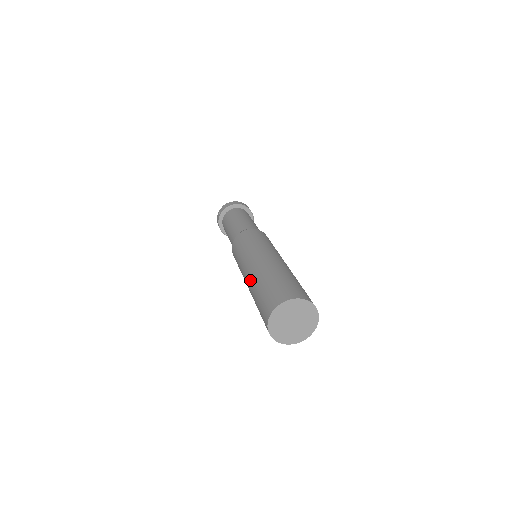
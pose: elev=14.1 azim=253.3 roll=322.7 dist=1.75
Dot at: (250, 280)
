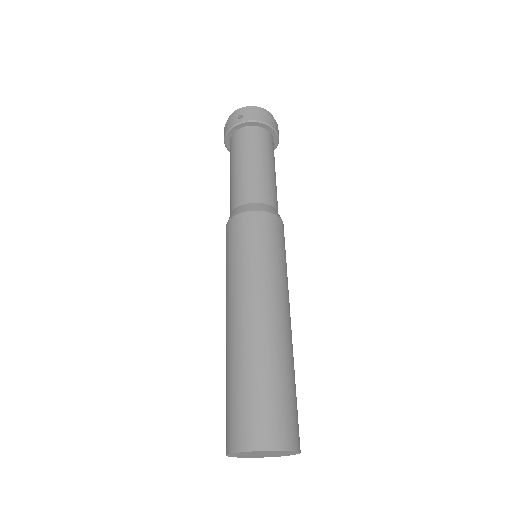
Dot at: (241, 335)
